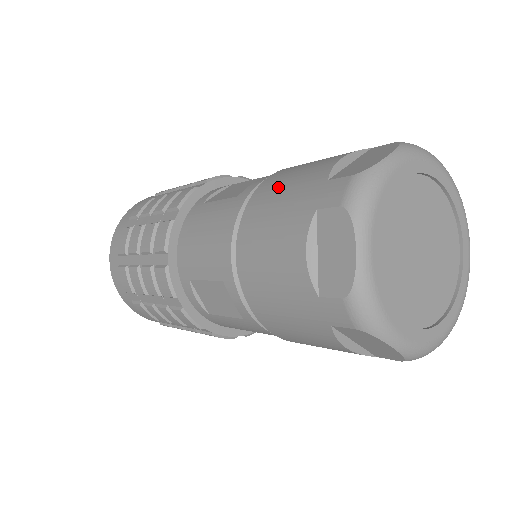
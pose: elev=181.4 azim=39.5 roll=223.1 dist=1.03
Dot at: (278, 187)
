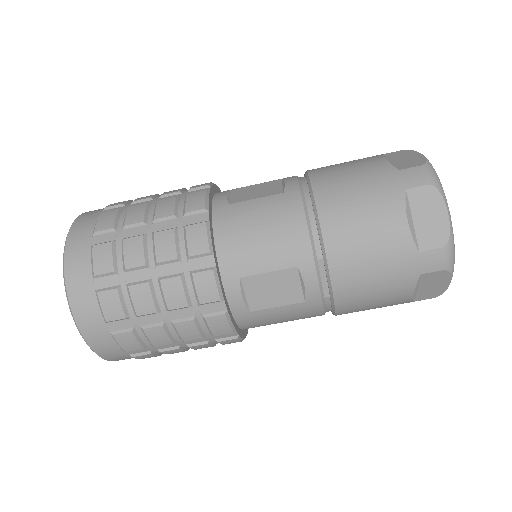
Dot at: (343, 179)
